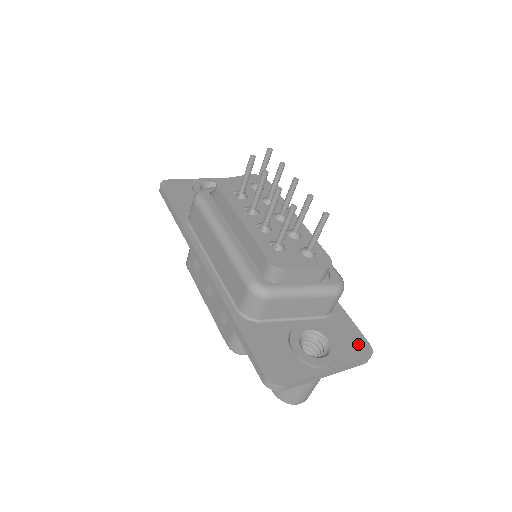
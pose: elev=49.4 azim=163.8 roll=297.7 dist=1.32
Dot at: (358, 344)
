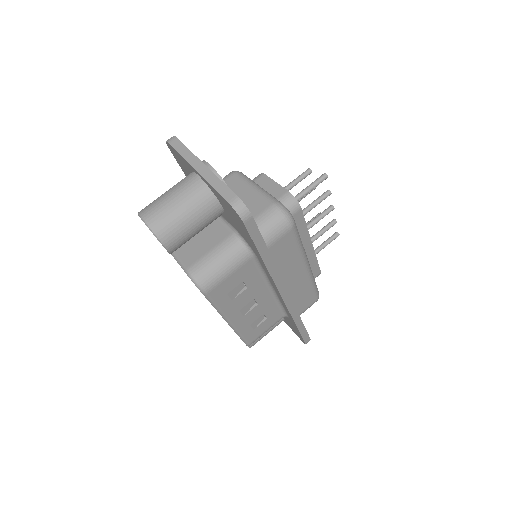
Dot at: occluded
